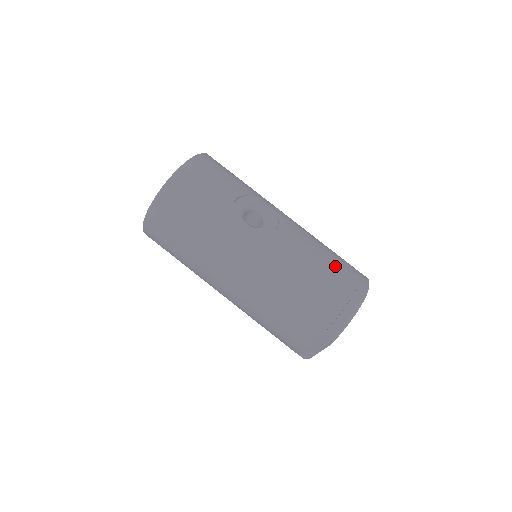
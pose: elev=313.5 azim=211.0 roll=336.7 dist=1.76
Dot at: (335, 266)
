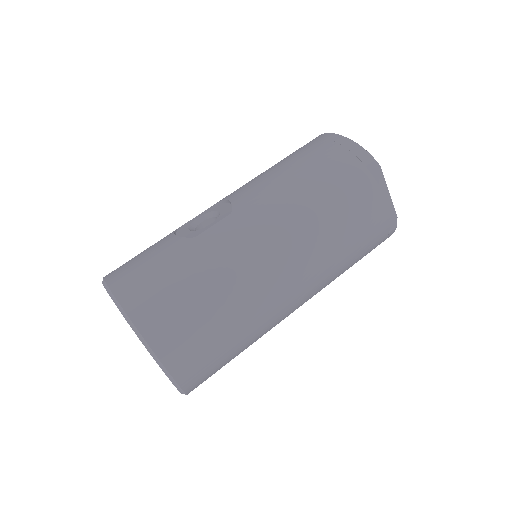
Dot at: (288, 157)
